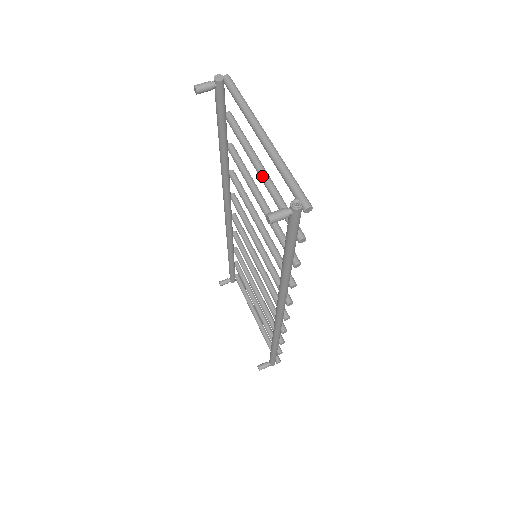
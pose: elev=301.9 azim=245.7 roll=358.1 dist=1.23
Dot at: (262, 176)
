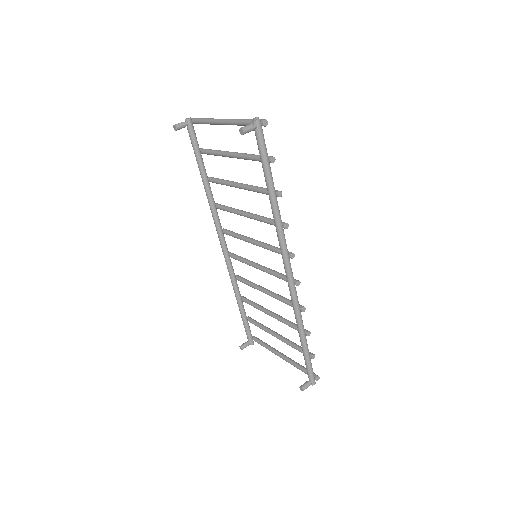
Dot at: (234, 154)
